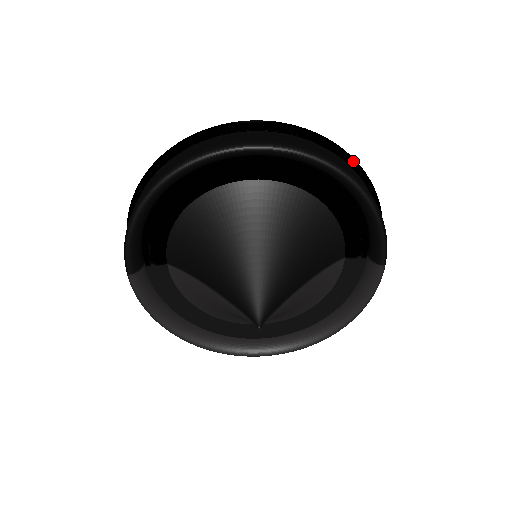
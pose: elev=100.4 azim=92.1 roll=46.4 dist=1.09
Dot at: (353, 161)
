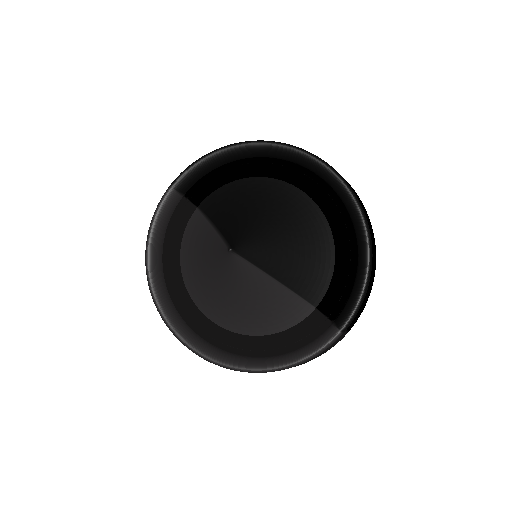
Dot at: (374, 244)
